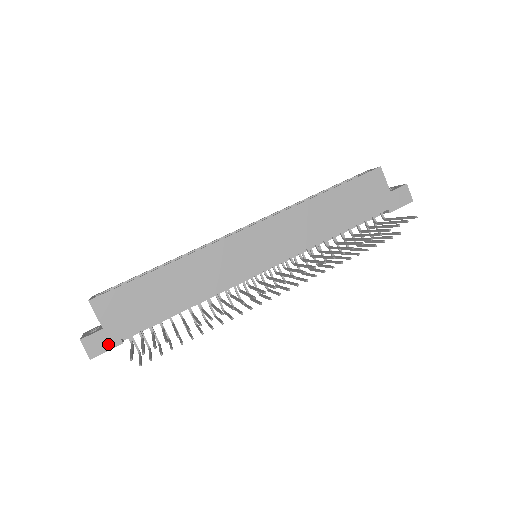
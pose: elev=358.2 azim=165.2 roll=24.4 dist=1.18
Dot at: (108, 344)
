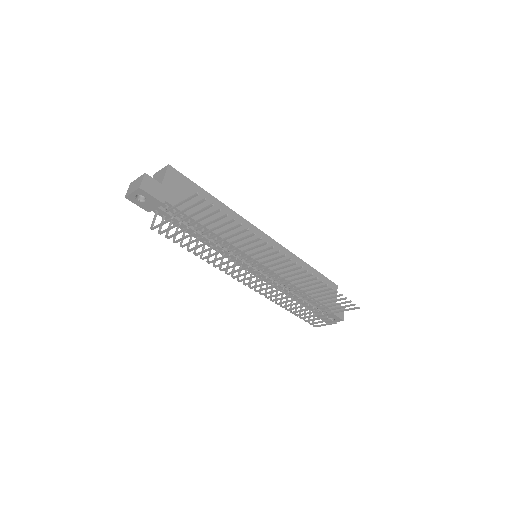
Dot at: (156, 194)
